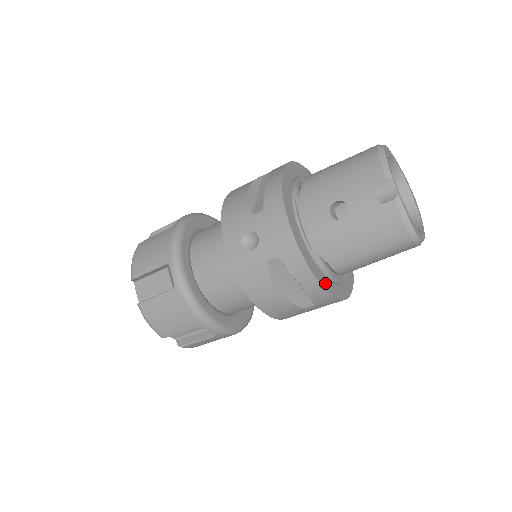
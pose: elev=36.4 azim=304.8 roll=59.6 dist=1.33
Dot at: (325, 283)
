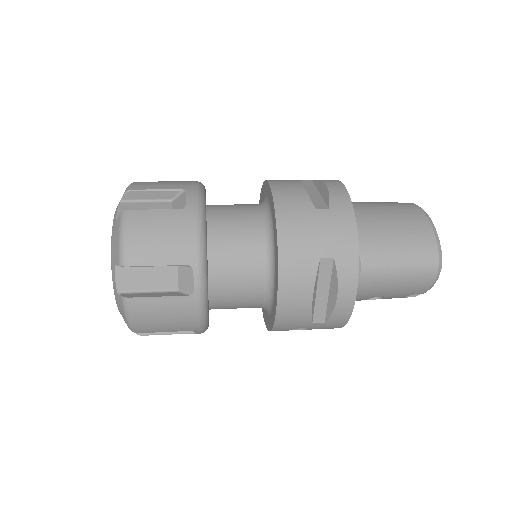
Dot at: occluded
